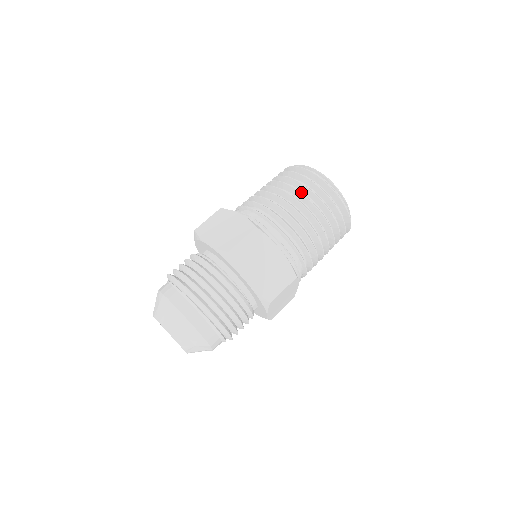
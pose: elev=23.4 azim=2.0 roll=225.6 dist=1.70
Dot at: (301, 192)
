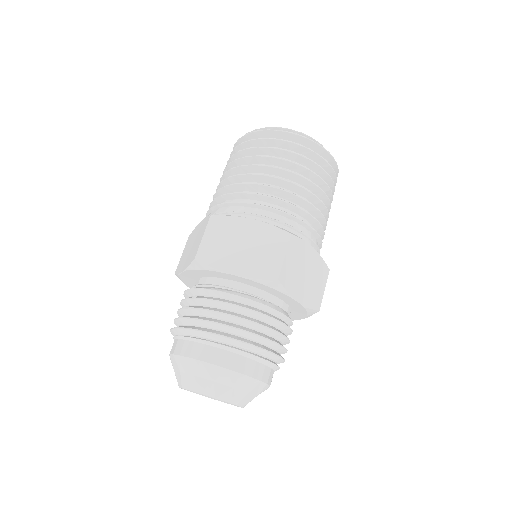
Dot at: (244, 157)
